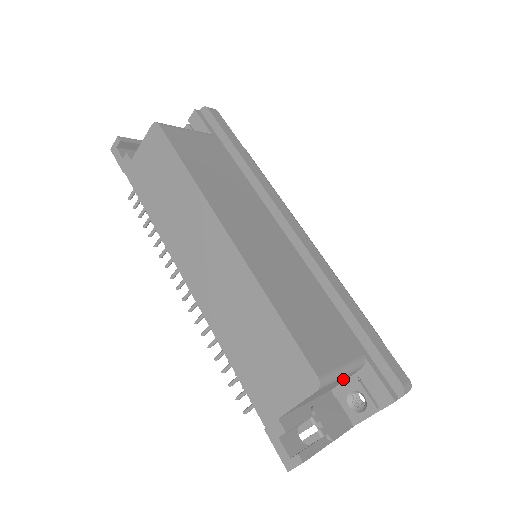
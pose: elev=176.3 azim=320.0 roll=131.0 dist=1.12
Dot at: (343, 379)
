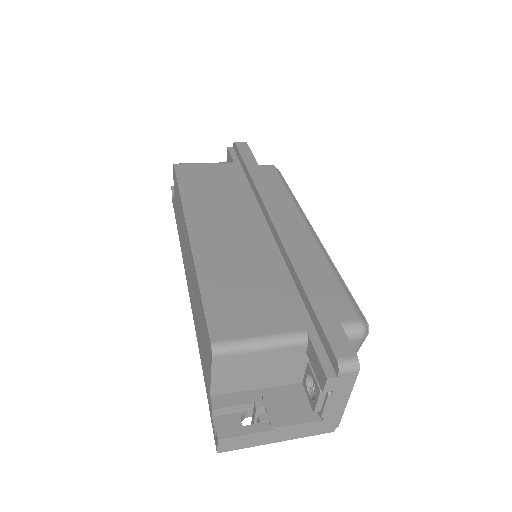
Dot at: (289, 359)
